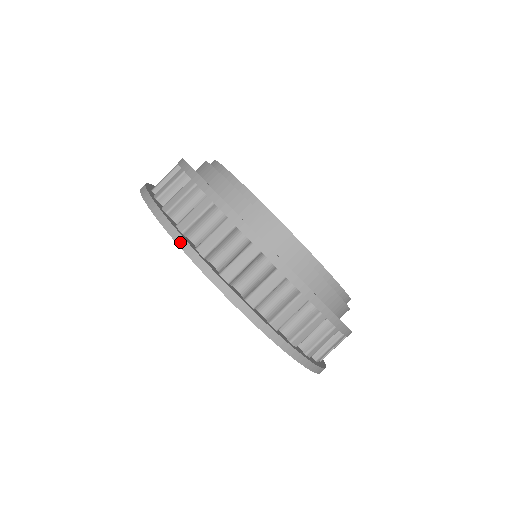
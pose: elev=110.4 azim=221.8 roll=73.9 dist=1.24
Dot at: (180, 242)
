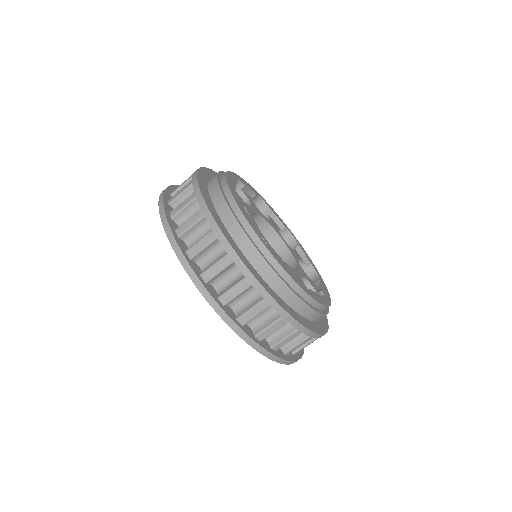
Dot at: (161, 194)
